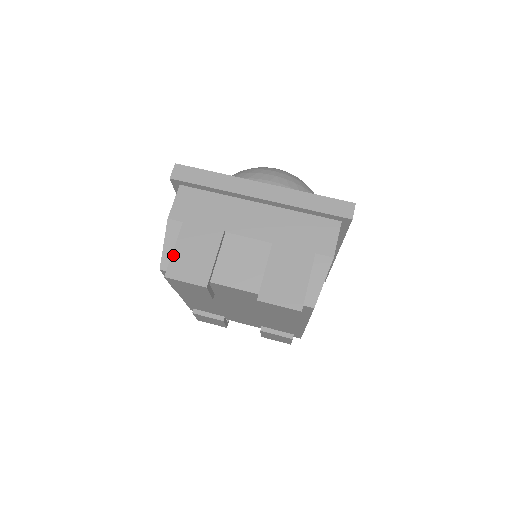
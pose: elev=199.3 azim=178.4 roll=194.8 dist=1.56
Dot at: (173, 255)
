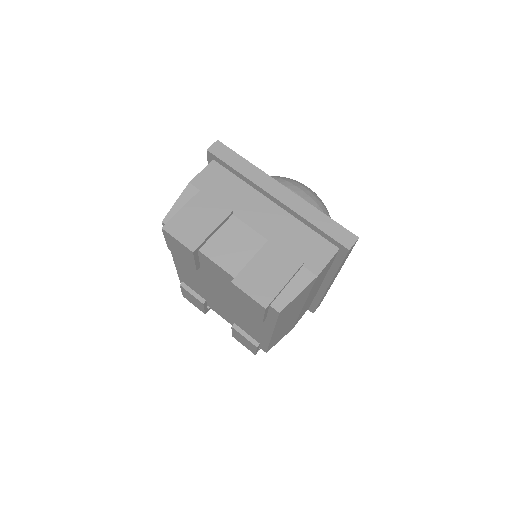
Dot at: (178, 213)
